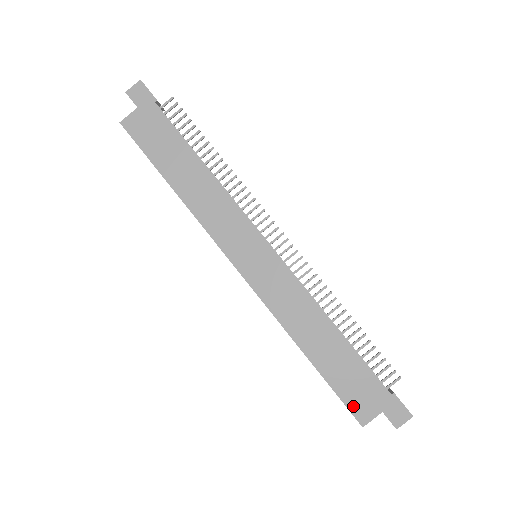
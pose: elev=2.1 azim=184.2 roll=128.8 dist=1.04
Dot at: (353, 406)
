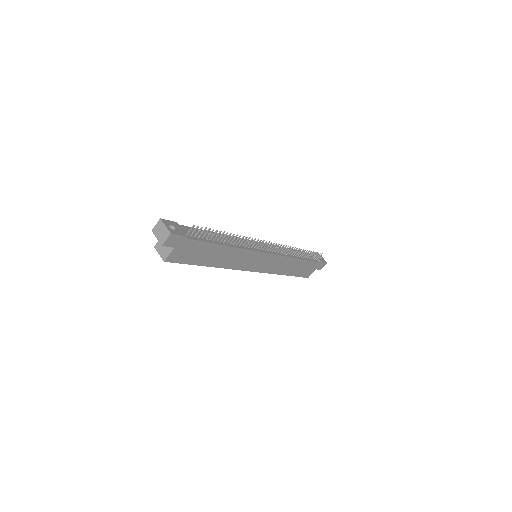
Dot at: (305, 275)
